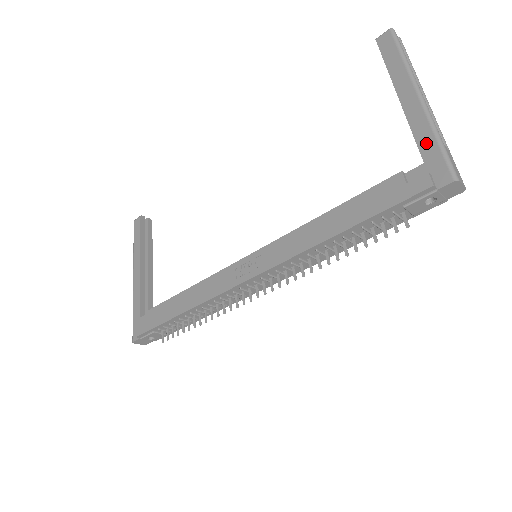
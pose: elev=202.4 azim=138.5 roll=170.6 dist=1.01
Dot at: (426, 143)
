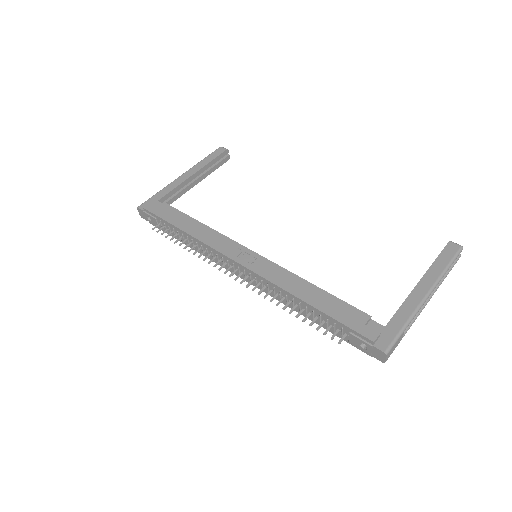
Dot at: (398, 320)
